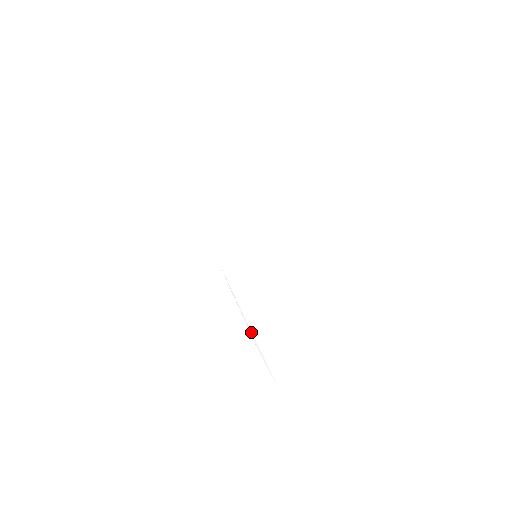
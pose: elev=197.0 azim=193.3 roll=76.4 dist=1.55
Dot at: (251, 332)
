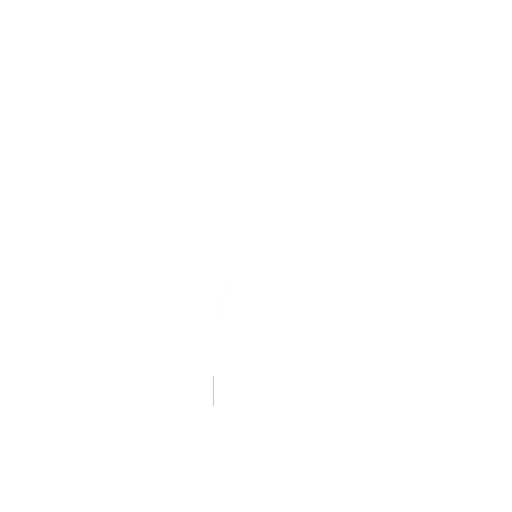
Dot at: (219, 344)
